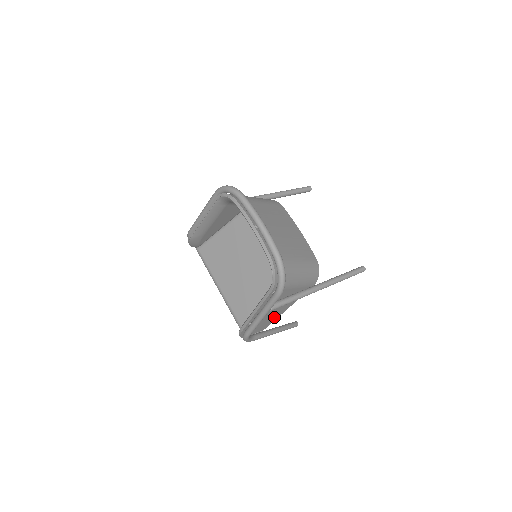
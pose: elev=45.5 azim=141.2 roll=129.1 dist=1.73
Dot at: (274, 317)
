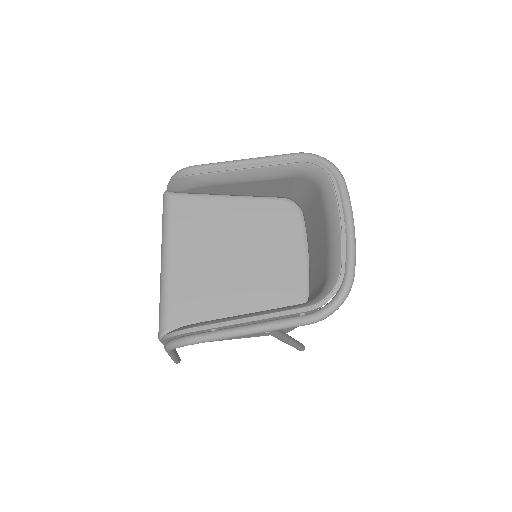
Dot at: occluded
